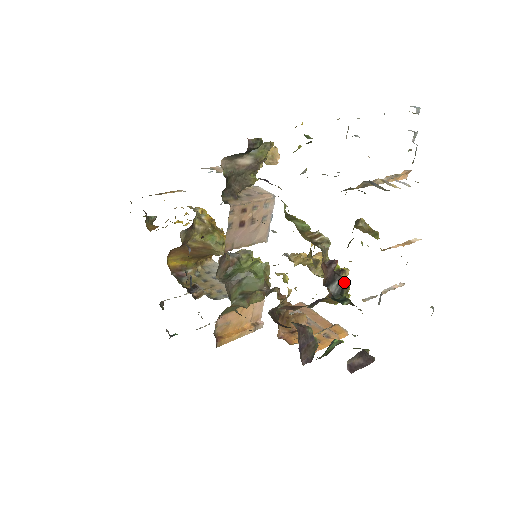
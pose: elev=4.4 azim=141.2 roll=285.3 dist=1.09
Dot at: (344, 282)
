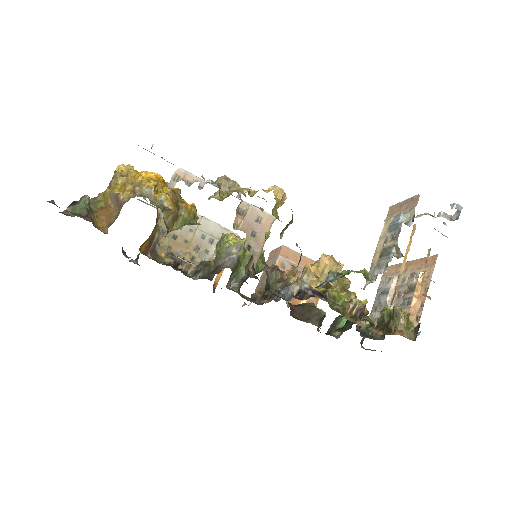
Dot at: (366, 315)
